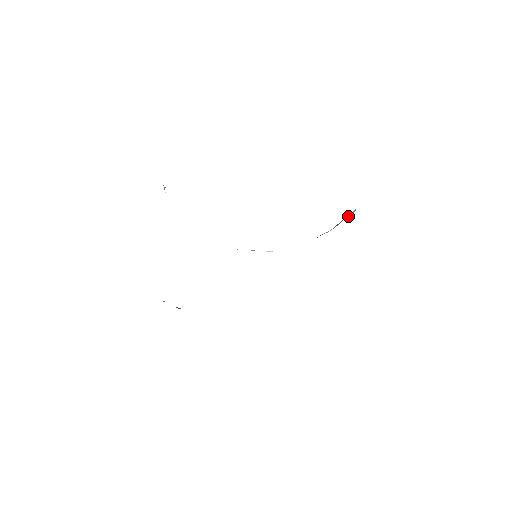
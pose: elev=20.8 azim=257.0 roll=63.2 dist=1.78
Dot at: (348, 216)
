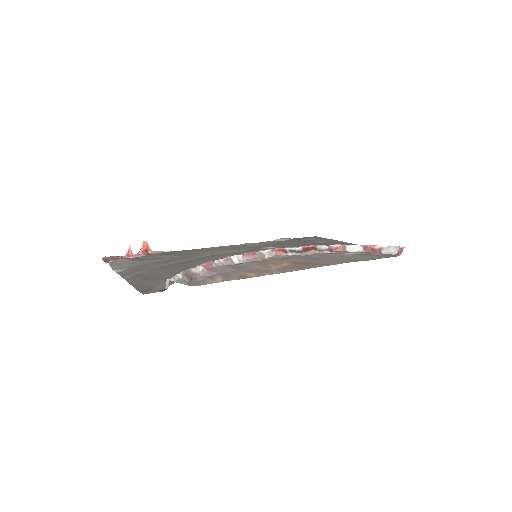
Dot at: (384, 252)
